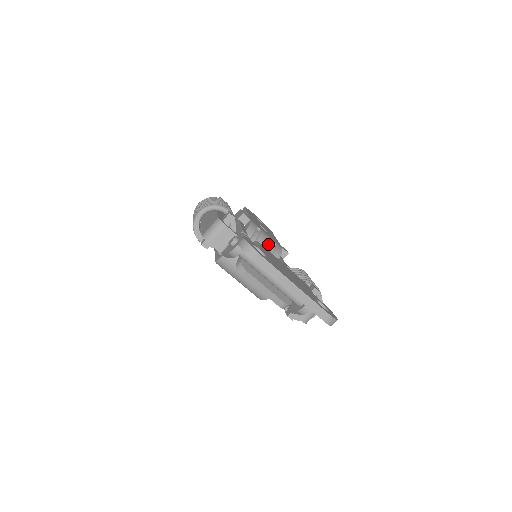
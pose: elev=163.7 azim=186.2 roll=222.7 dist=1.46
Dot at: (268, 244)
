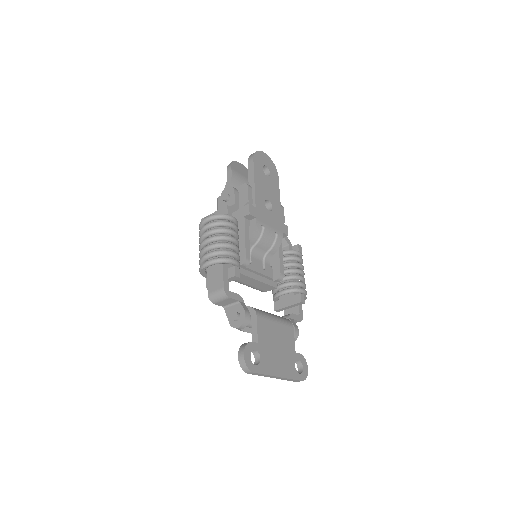
Dot at: (269, 241)
